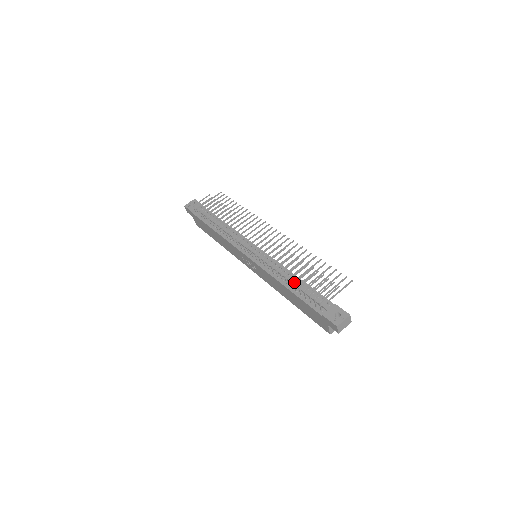
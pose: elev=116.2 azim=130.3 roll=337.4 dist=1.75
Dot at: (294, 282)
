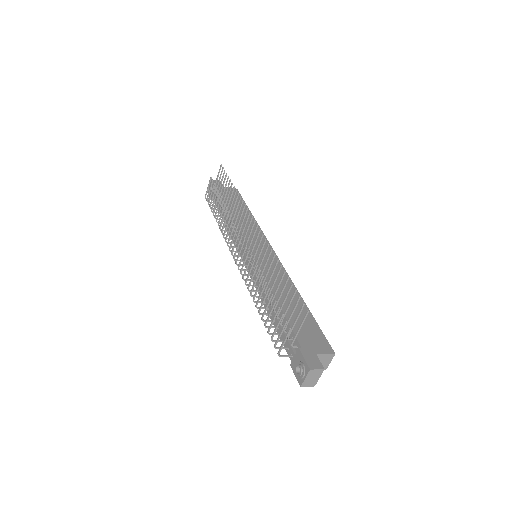
Dot at: occluded
